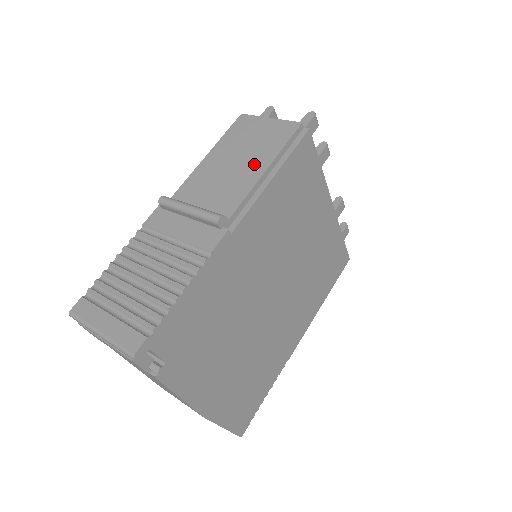
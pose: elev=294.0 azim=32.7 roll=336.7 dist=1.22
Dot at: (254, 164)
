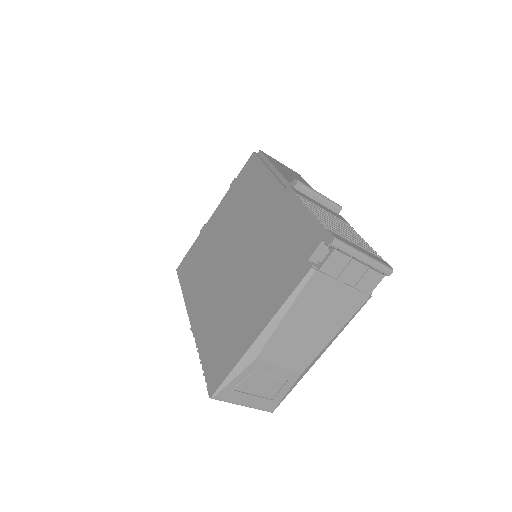
Dot at: (307, 185)
